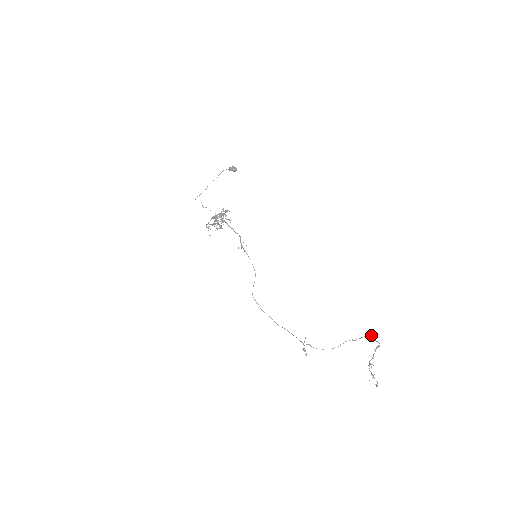
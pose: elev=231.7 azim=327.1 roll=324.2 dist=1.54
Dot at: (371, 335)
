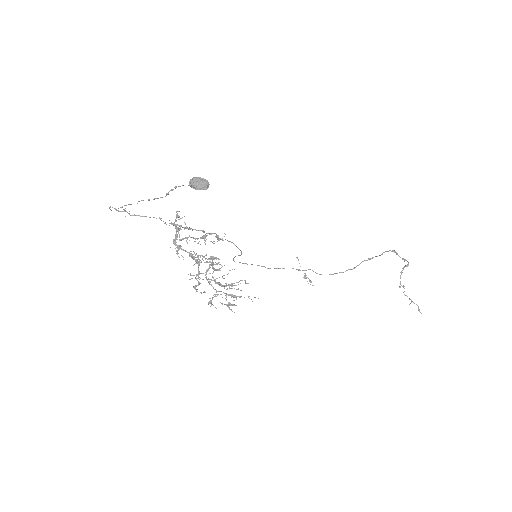
Dot at: (394, 252)
